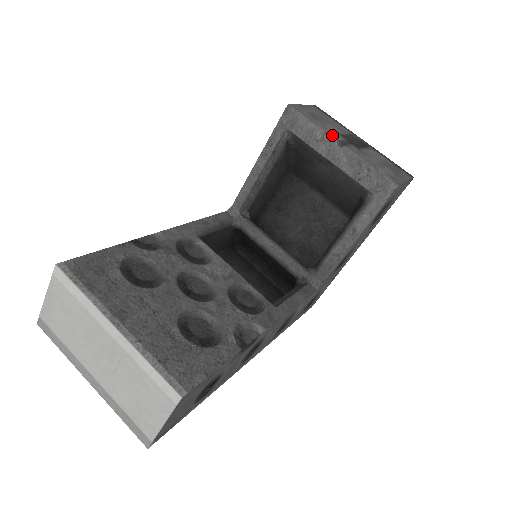
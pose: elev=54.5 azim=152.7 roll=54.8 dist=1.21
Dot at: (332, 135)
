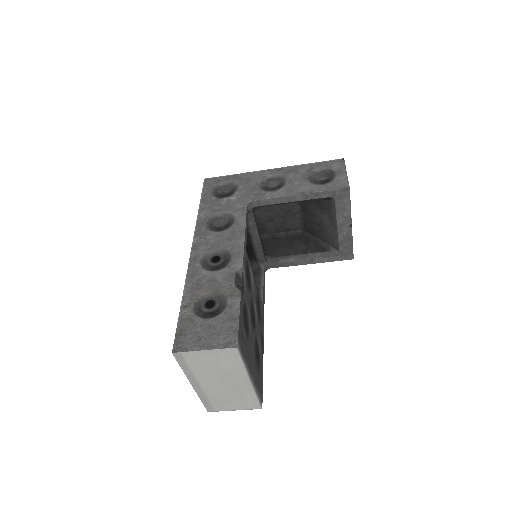
Dot at: occluded
